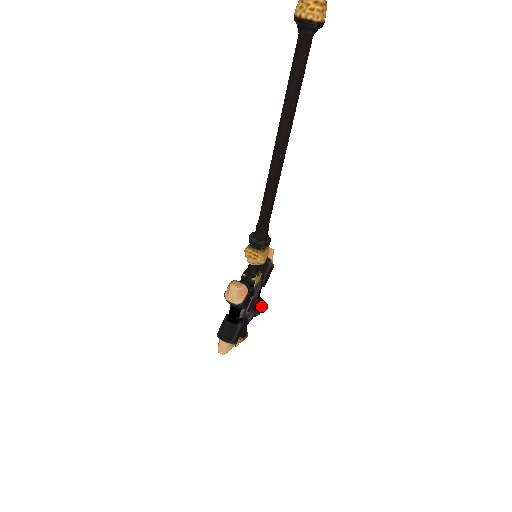
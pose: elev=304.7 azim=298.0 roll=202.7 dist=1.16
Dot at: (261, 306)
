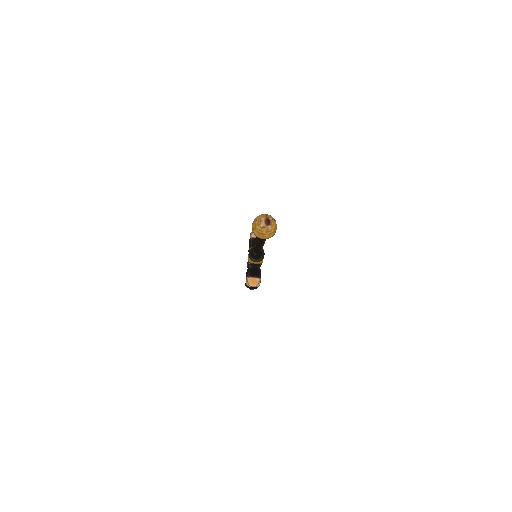
Dot at: occluded
